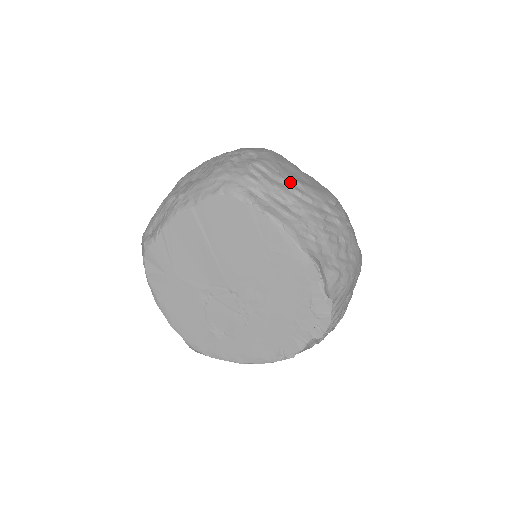
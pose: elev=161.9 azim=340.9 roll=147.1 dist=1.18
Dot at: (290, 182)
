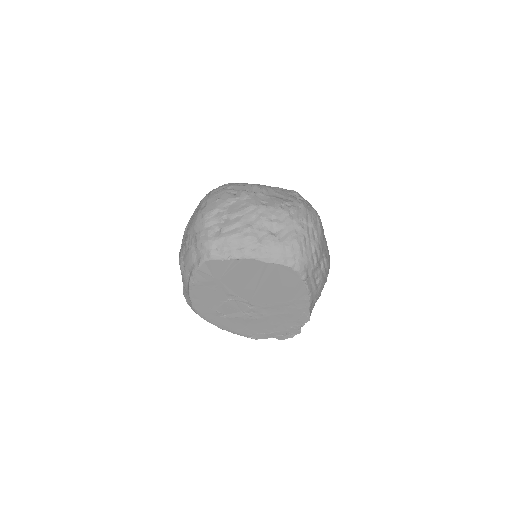
Dot at: (324, 261)
